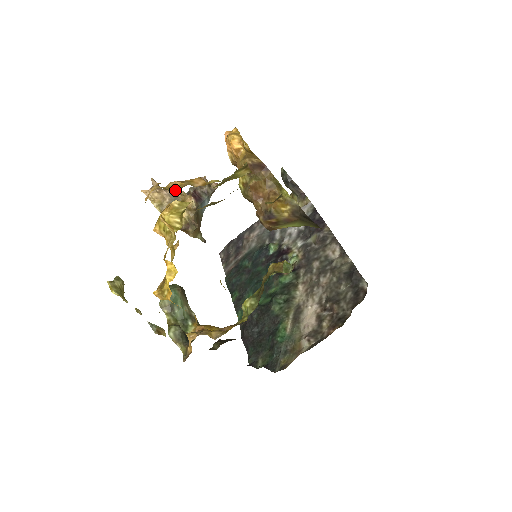
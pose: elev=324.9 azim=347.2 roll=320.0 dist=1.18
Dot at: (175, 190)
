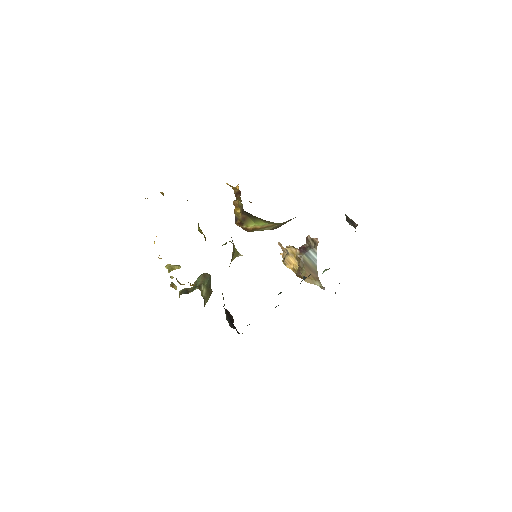
Dot at: occluded
